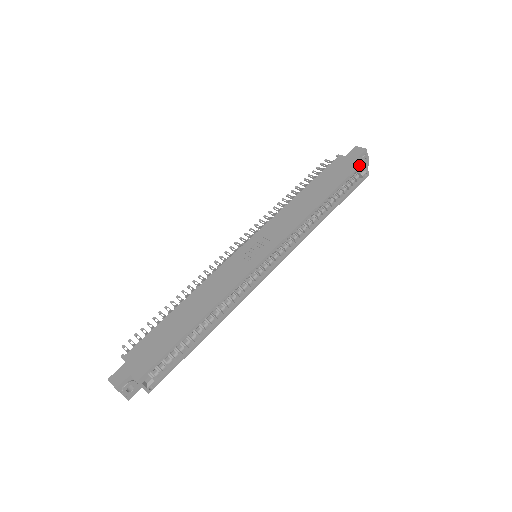
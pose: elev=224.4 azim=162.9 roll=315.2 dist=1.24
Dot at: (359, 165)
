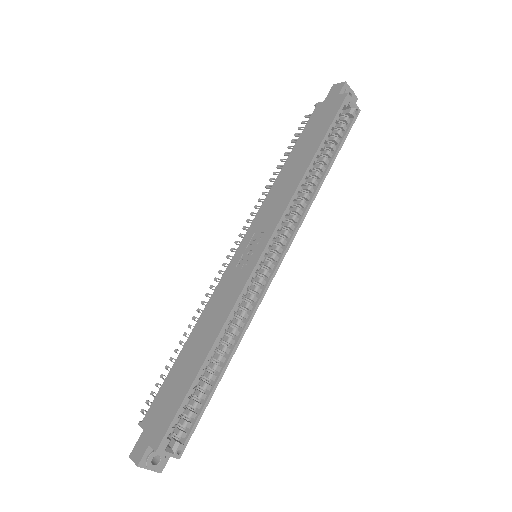
Dot at: (341, 103)
